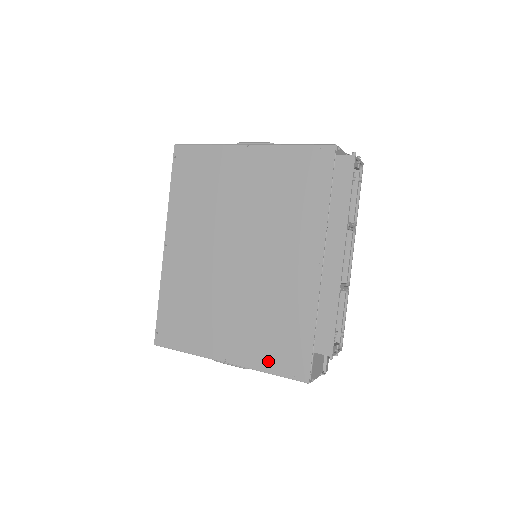
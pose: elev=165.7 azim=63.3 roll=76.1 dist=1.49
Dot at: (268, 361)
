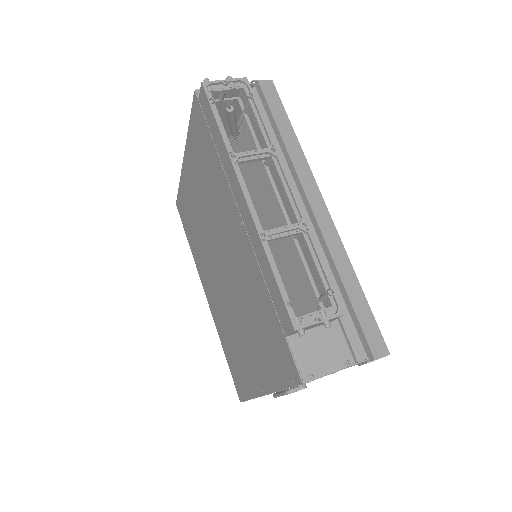
Dot at: (275, 373)
